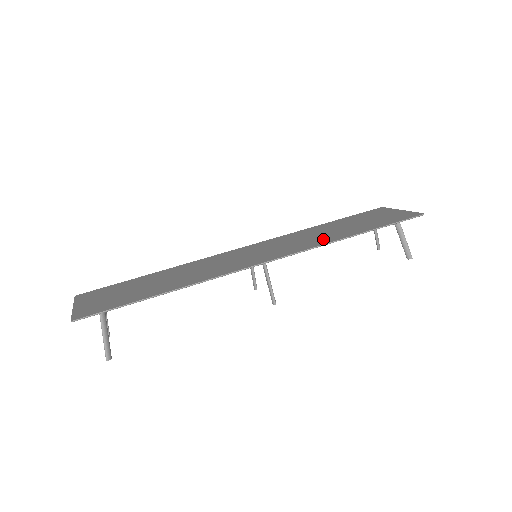
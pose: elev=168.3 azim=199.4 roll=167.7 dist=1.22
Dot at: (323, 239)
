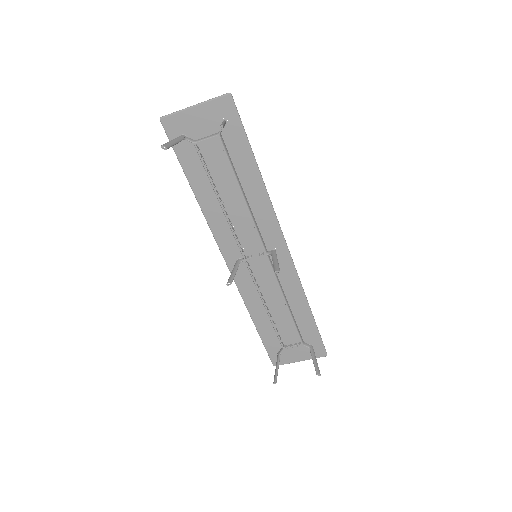
Dot at: (291, 294)
